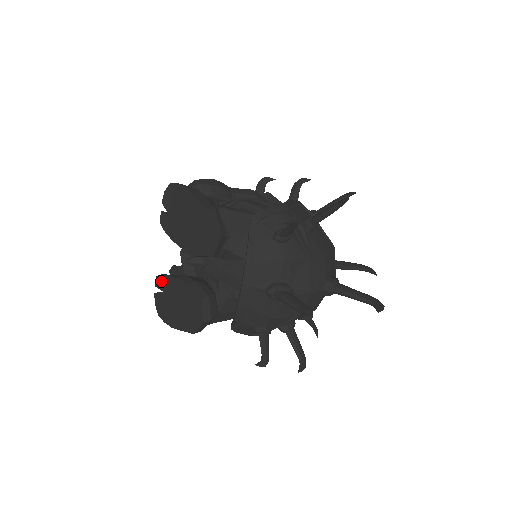
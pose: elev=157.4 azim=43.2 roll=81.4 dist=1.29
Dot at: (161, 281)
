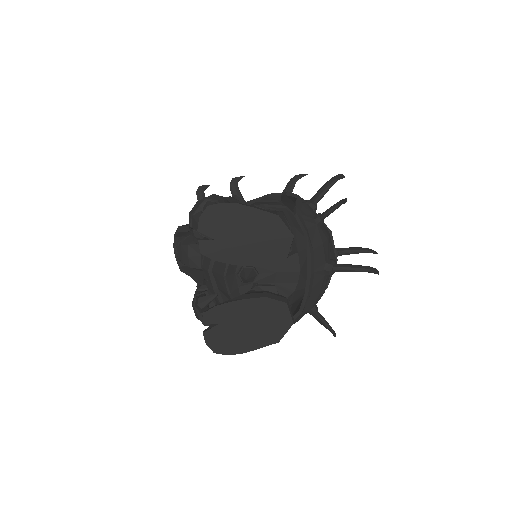
Dot at: (214, 314)
